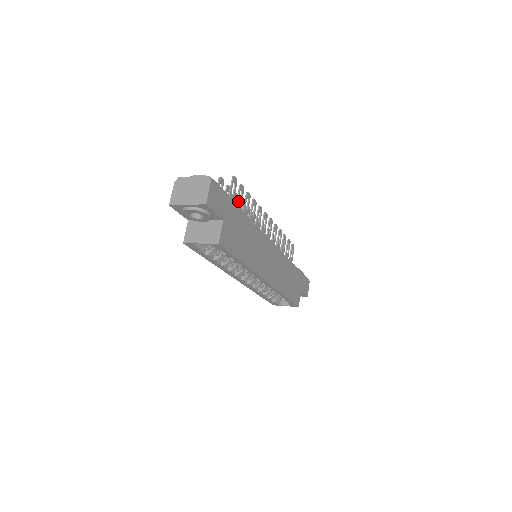
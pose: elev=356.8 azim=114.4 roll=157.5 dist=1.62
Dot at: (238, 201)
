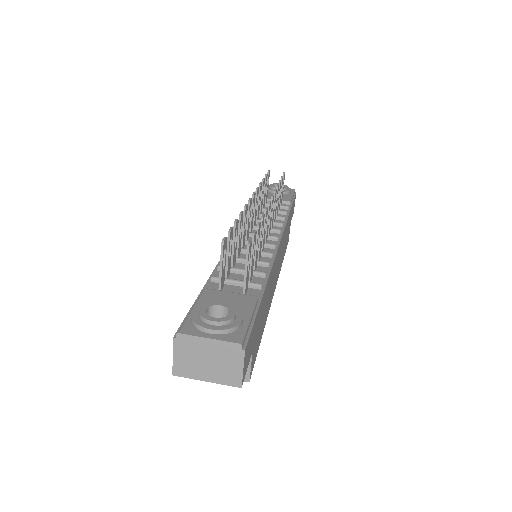
Dot at: (252, 262)
